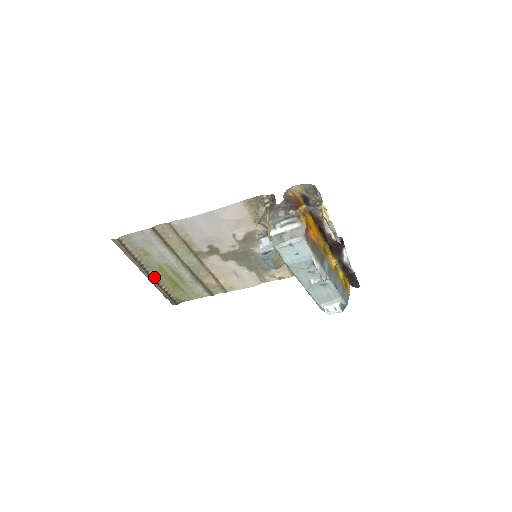
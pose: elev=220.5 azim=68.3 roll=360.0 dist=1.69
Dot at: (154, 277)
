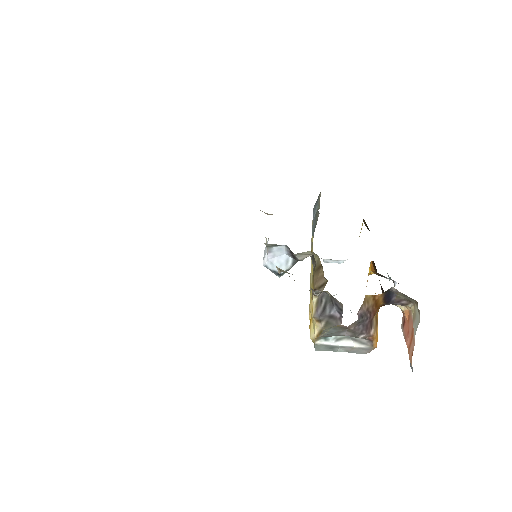
Dot at: occluded
